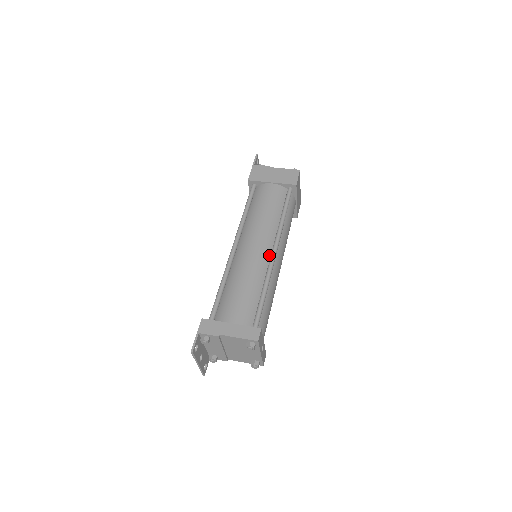
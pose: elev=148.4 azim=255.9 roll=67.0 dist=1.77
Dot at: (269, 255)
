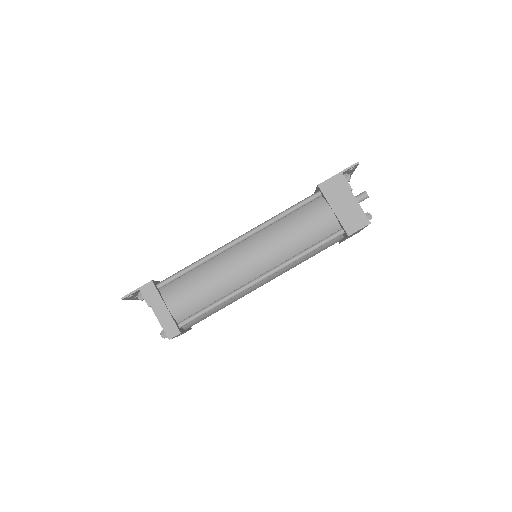
Dot at: (255, 277)
